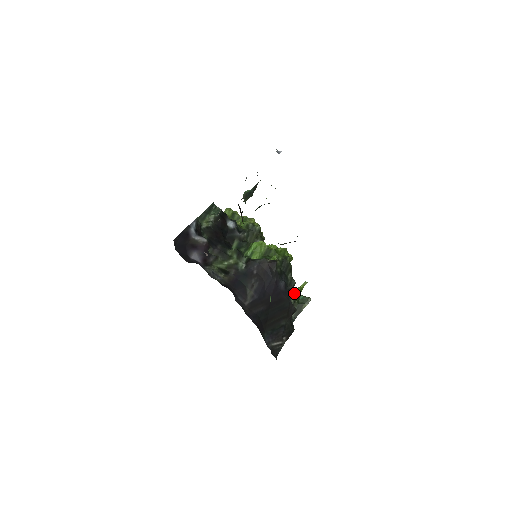
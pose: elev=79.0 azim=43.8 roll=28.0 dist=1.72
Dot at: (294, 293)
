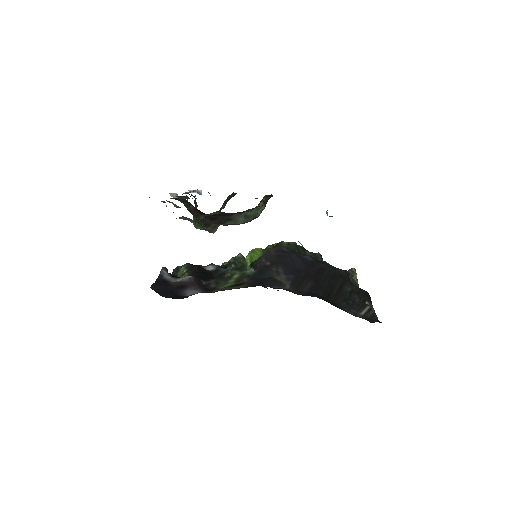
Dot at: occluded
